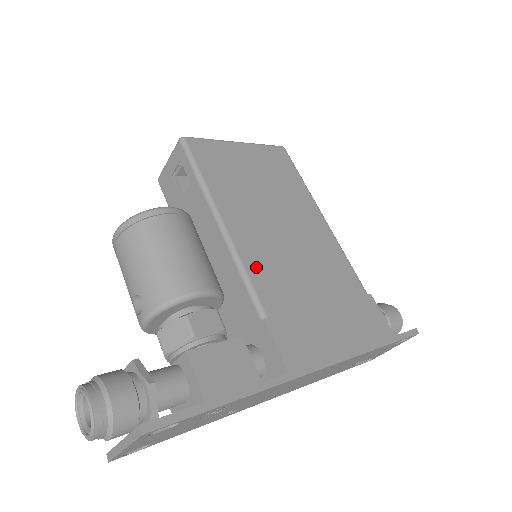
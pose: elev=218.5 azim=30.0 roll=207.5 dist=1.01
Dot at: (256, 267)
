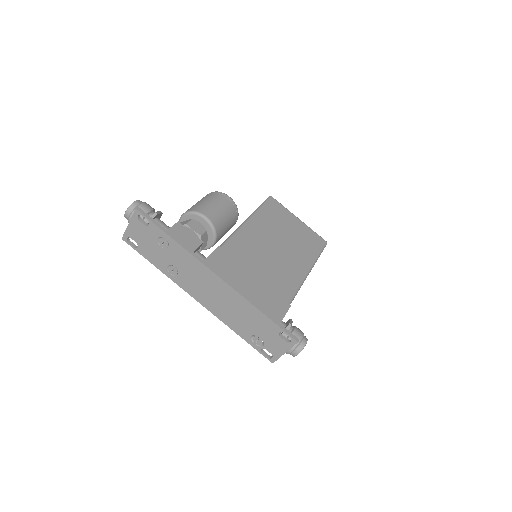
Dot at: (241, 238)
